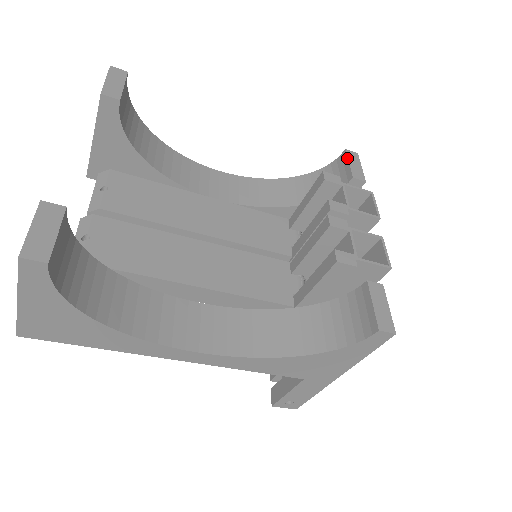
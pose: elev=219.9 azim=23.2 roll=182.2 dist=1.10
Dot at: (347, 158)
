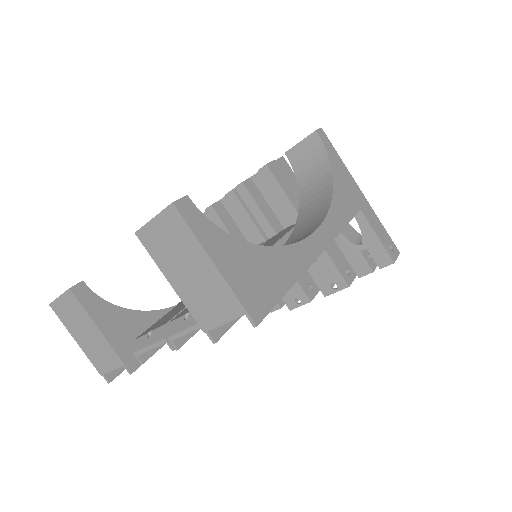
Dot at: (203, 213)
